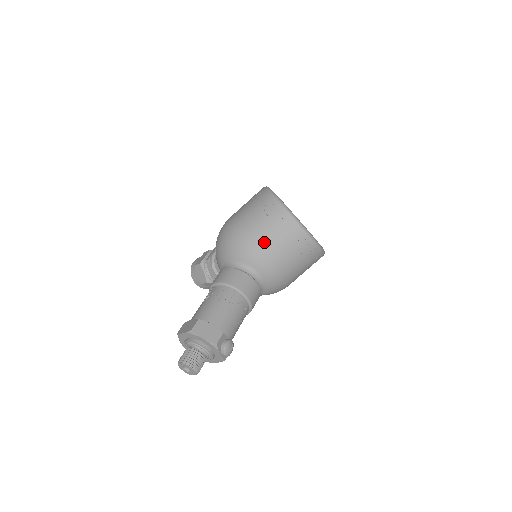
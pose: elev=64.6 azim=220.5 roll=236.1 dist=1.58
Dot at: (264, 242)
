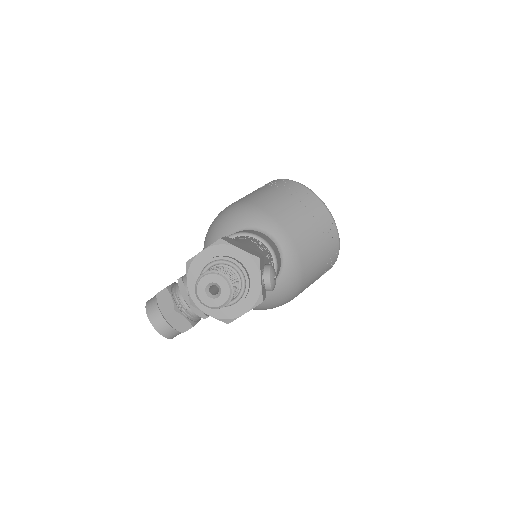
Dot at: (283, 209)
